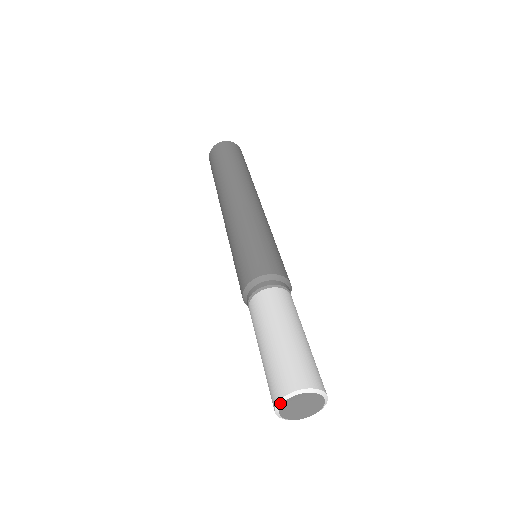
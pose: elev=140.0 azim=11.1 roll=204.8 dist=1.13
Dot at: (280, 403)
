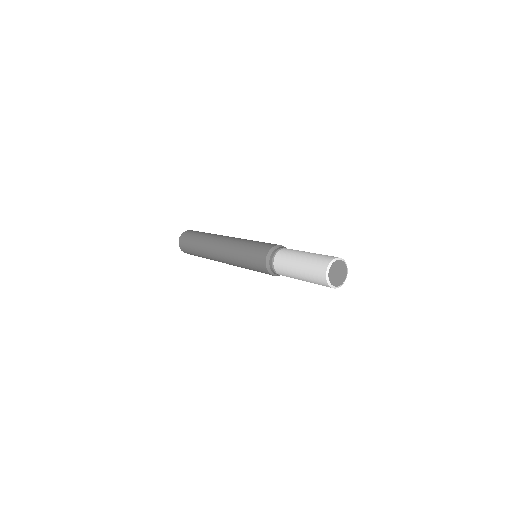
Dot at: (327, 275)
